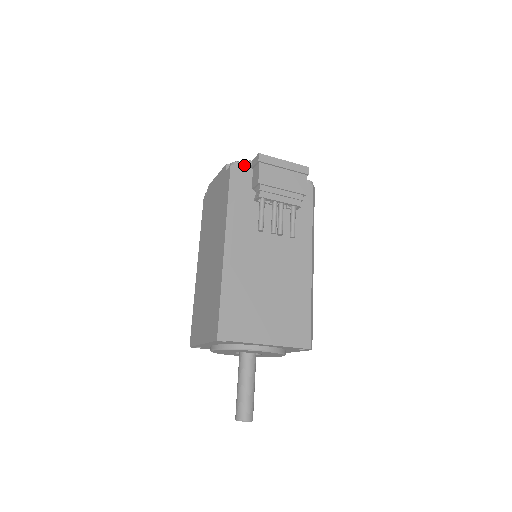
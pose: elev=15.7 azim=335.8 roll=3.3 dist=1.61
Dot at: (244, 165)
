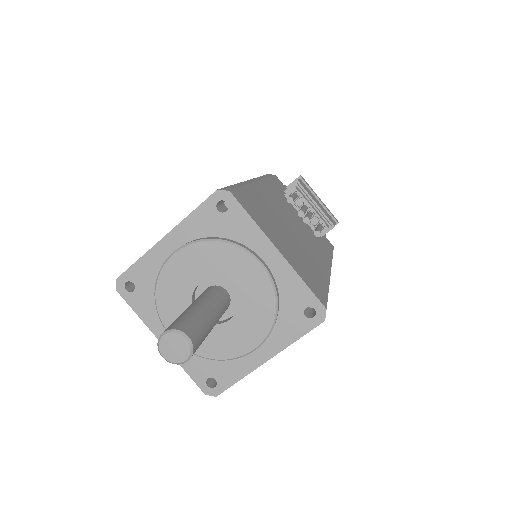
Dot at: occluded
